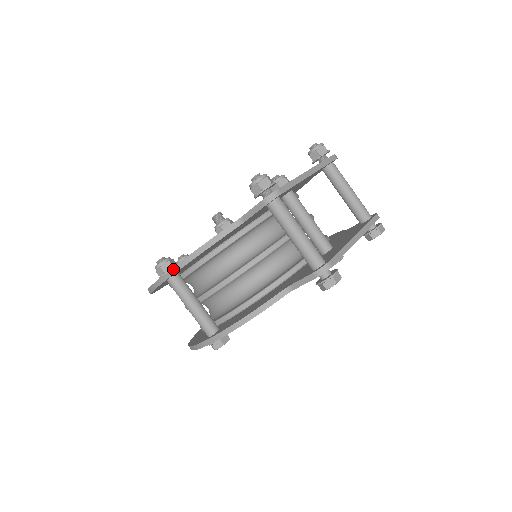
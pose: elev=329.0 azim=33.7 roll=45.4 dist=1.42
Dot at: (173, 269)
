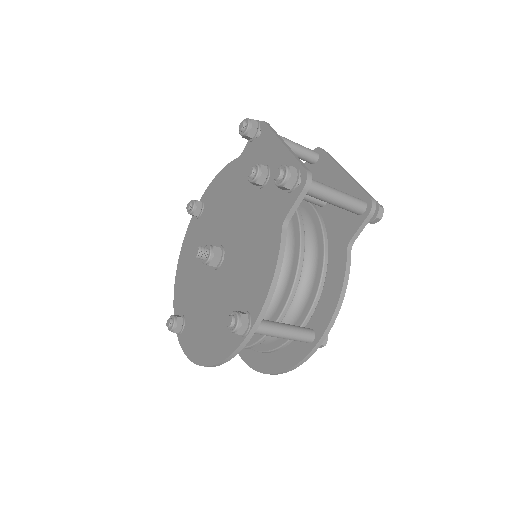
Dot at: (261, 314)
